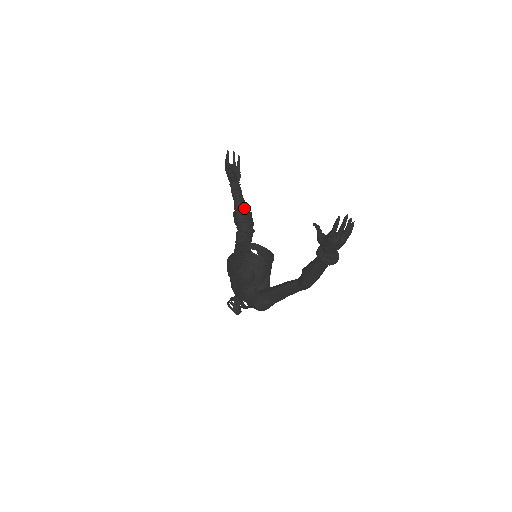
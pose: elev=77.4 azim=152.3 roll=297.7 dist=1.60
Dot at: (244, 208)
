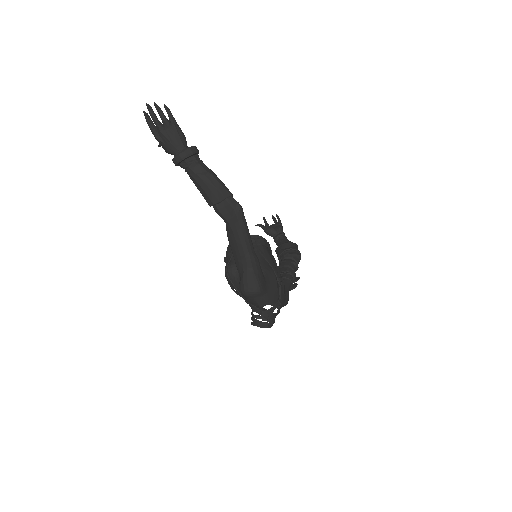
Dot at: occluded
